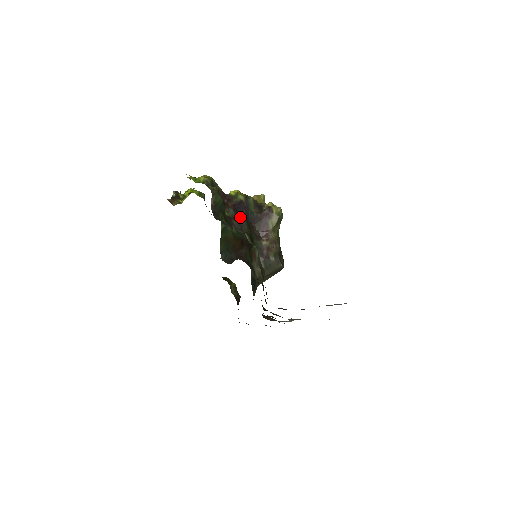
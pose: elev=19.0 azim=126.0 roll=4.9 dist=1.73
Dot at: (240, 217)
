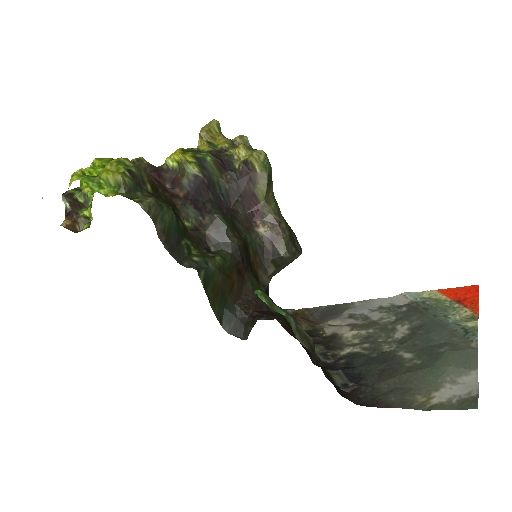
Dot at: (211, 217)
